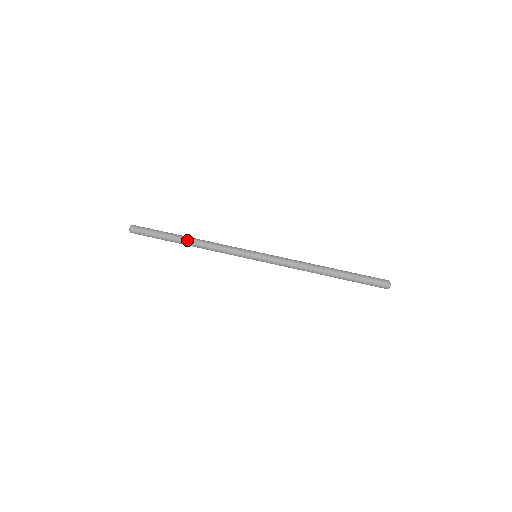
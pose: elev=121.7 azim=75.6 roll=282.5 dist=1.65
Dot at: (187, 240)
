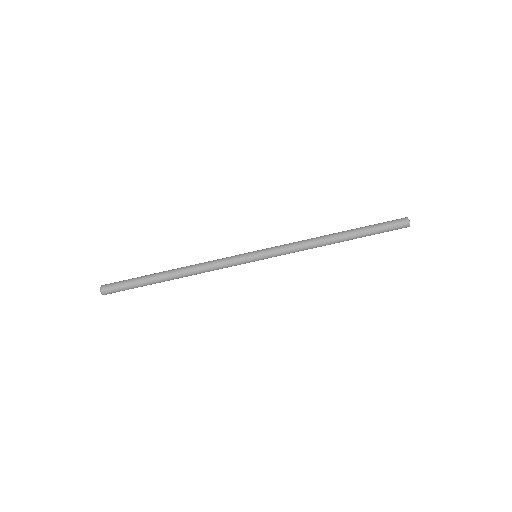
Dot at: (172, 272)
